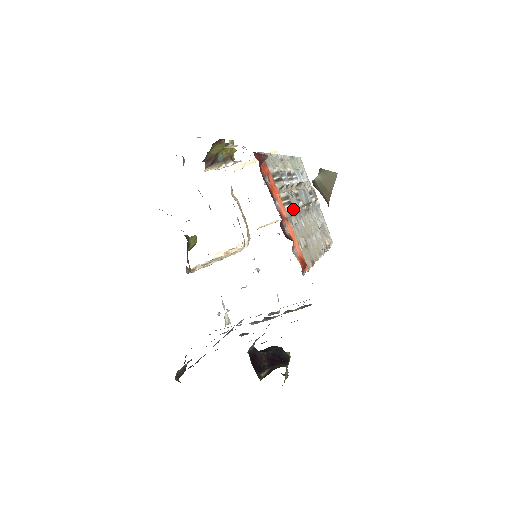
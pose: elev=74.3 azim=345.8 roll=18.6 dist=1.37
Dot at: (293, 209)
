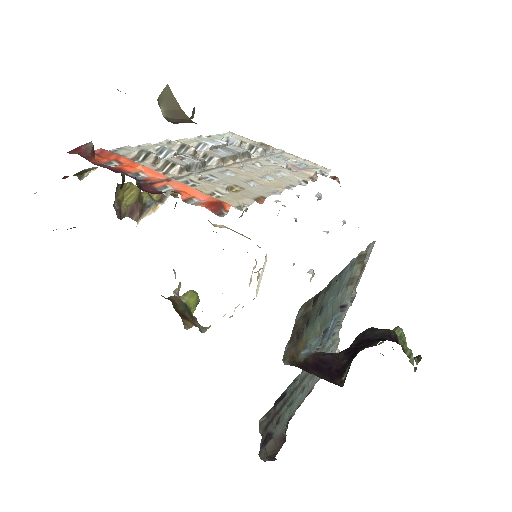
Dot at: (188, 168)
